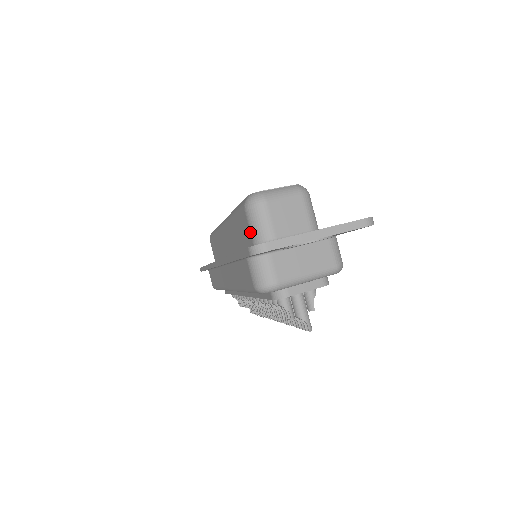
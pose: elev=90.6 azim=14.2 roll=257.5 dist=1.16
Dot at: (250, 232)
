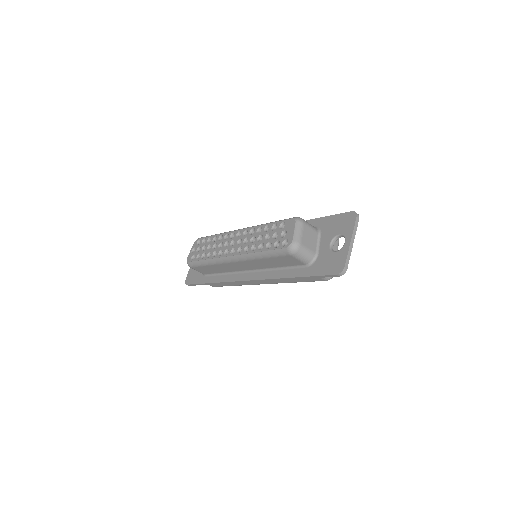
Dot at: (300, 261)
